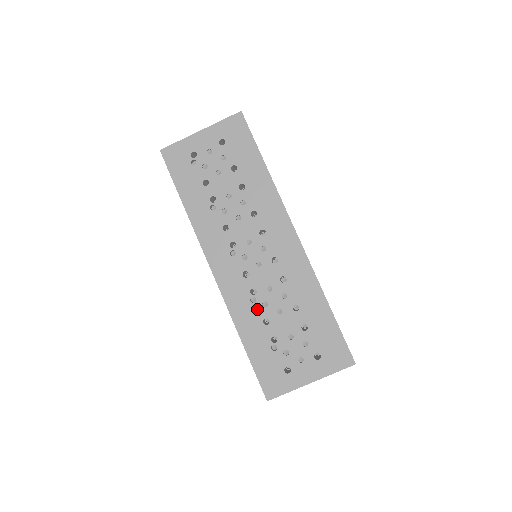
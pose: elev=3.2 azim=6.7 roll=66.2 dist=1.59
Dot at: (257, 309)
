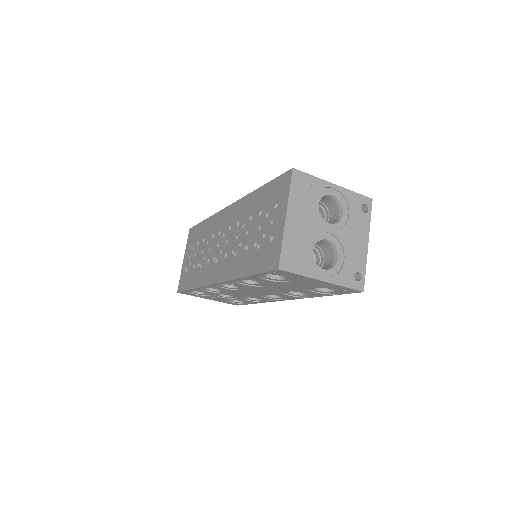
Dot at: (239, 253)
